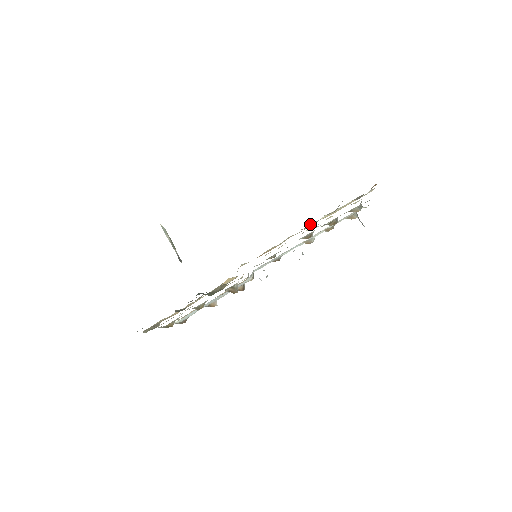
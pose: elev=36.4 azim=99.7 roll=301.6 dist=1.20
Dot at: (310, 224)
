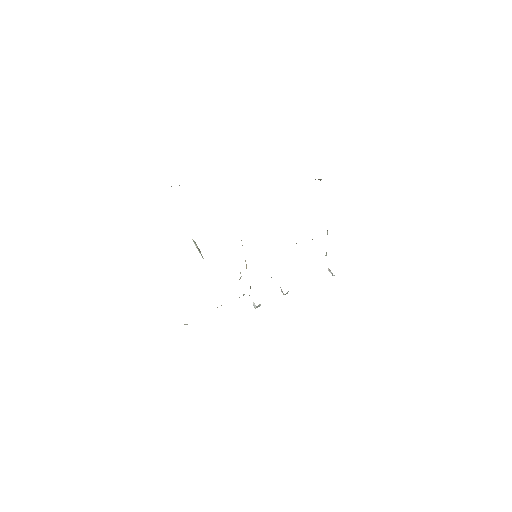
Dot at: occluded
